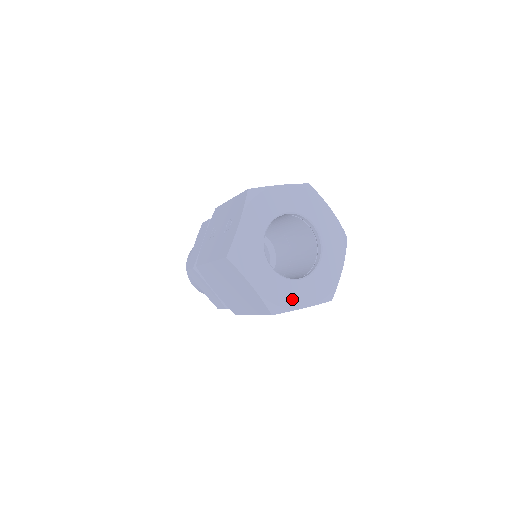
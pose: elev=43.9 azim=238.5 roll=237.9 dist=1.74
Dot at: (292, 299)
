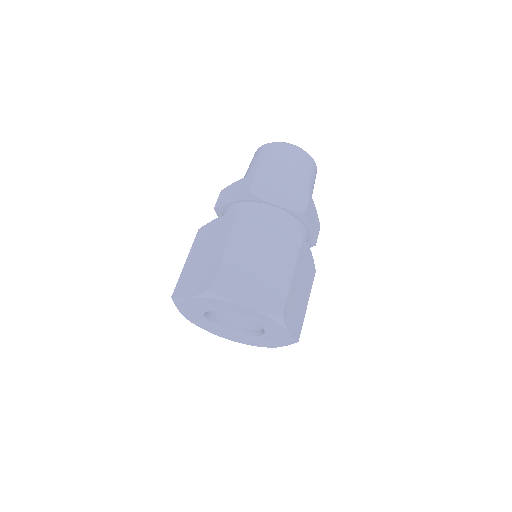
Dot at: (259, 344)
